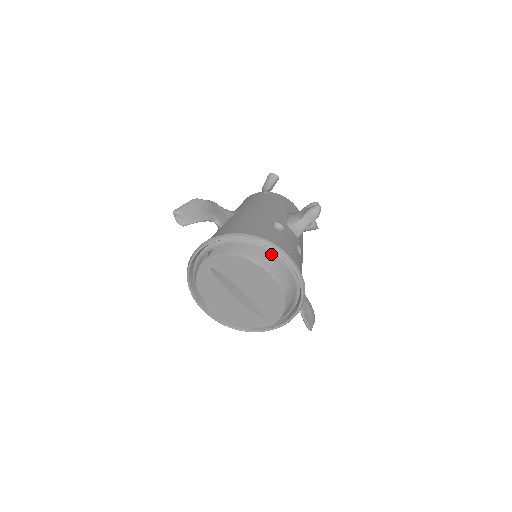
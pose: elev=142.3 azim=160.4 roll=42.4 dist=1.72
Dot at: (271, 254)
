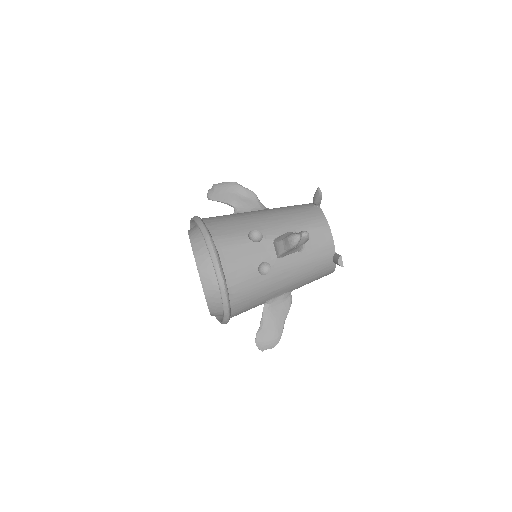
Dot at: occluded
